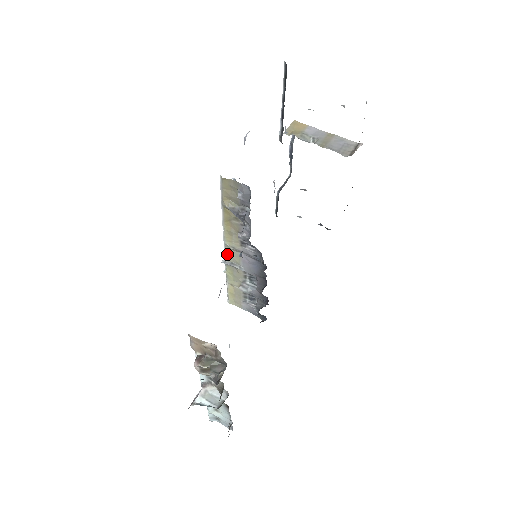
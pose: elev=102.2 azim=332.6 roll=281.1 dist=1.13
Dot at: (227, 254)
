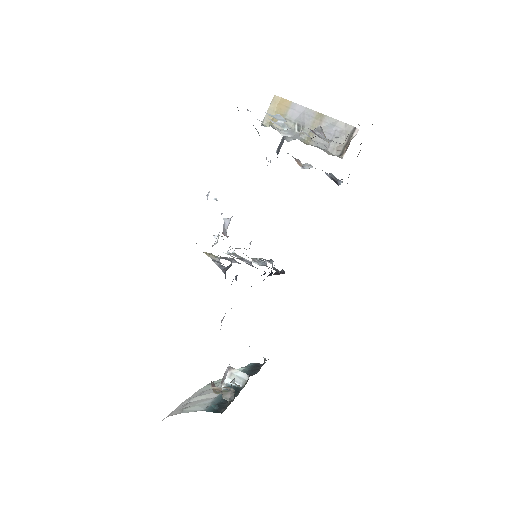
Dot at: occluded
